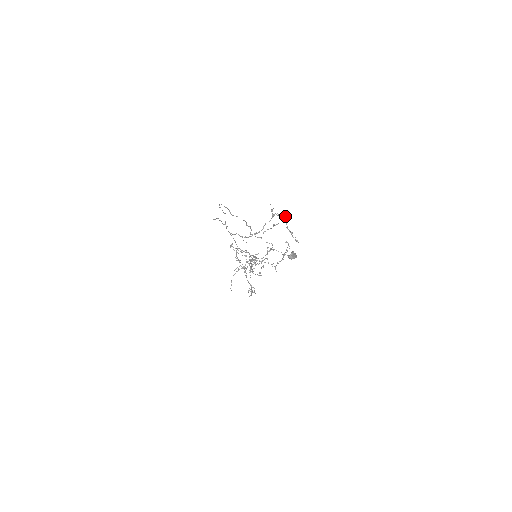
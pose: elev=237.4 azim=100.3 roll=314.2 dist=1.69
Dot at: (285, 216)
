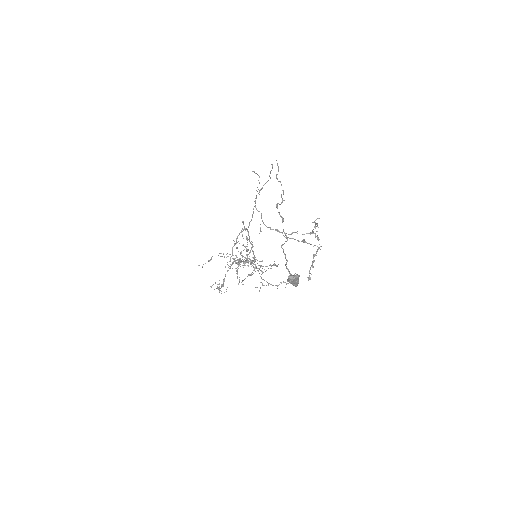
Dot at: occluded
